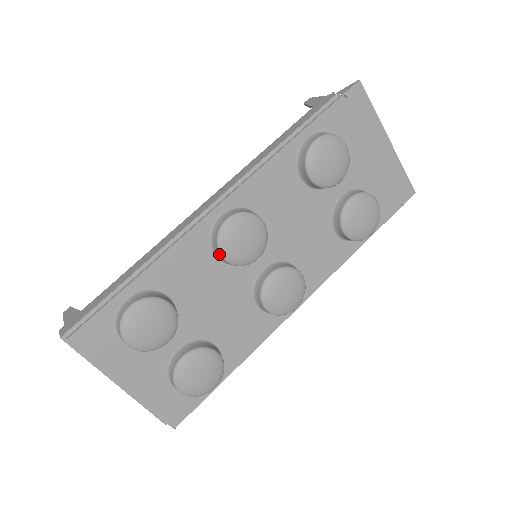
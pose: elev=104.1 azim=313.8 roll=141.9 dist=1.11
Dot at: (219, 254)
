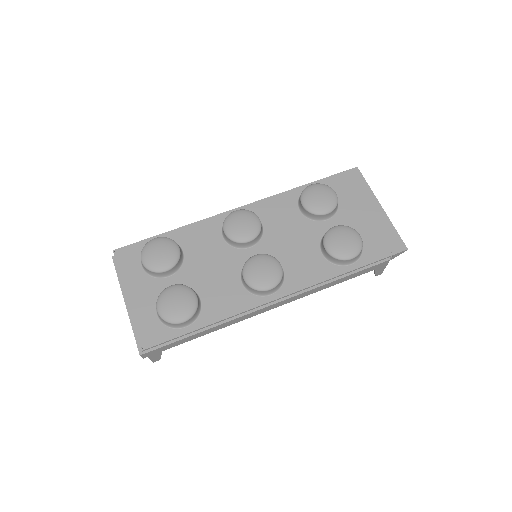
Dot at: (223, 231)
